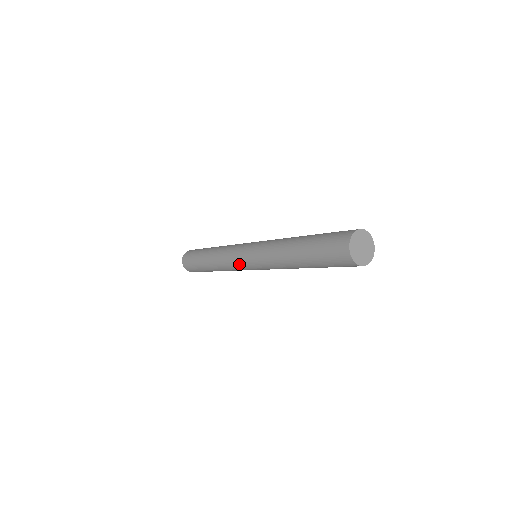
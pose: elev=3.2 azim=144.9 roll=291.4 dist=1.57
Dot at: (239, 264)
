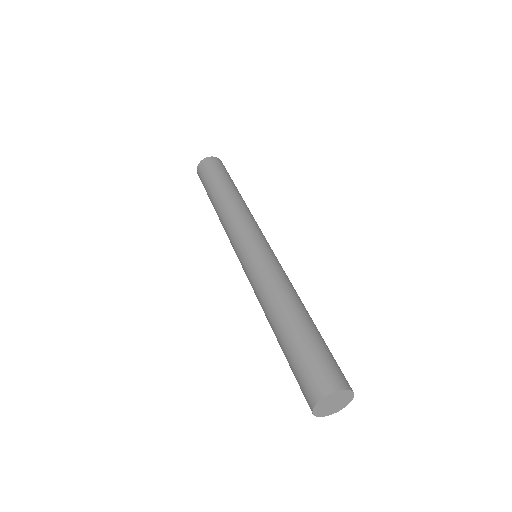
Dot at: (235, 249)
